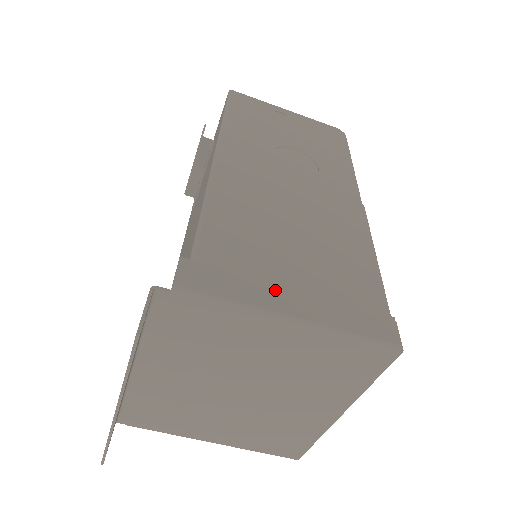
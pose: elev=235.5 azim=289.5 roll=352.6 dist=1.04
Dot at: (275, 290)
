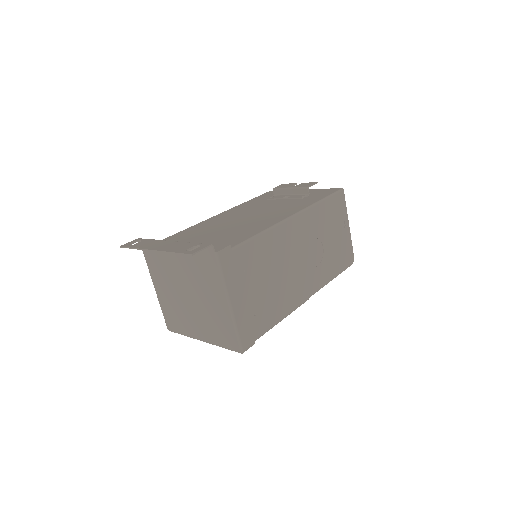
Dot at: (238, 290)
